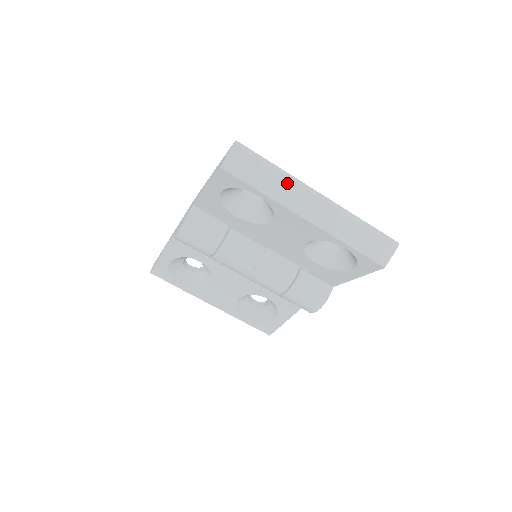
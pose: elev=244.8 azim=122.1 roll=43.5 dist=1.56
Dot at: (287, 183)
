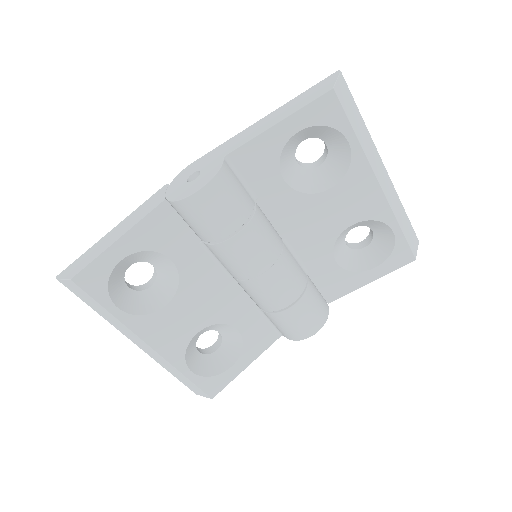
Dot at: (369, 139)
